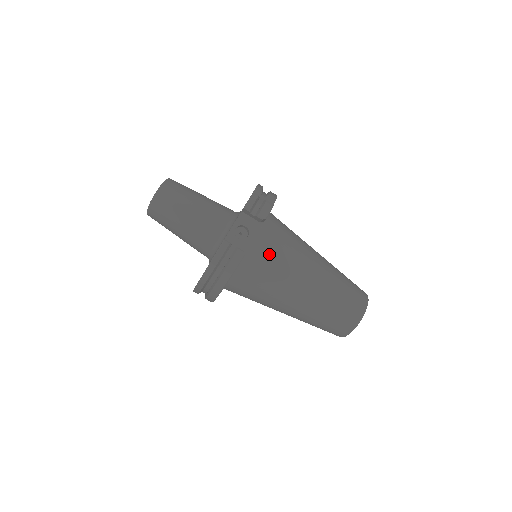
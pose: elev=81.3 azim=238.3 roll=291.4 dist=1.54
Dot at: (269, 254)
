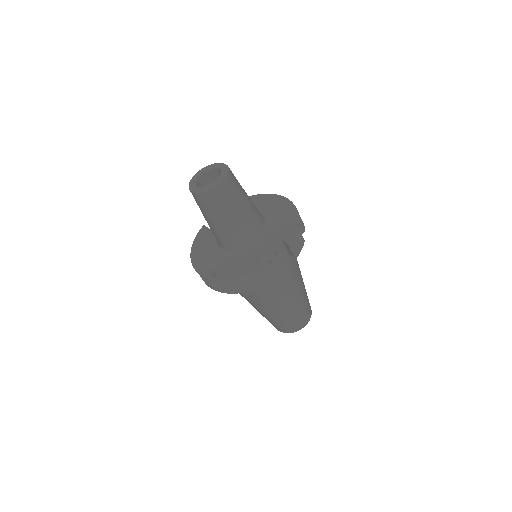
Dot at: (279, 277)
